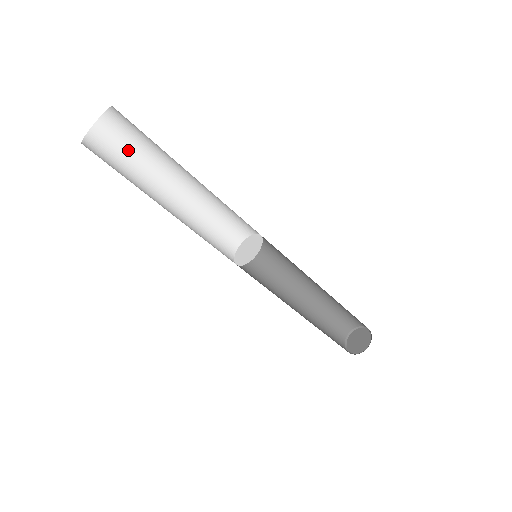
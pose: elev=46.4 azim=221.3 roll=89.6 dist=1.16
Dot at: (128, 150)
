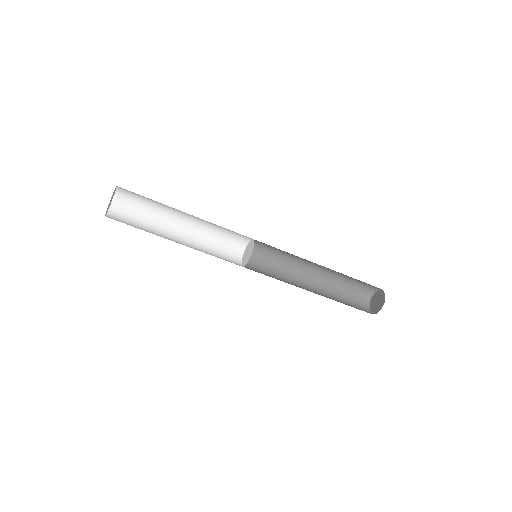
Dot at: (140, 209)
